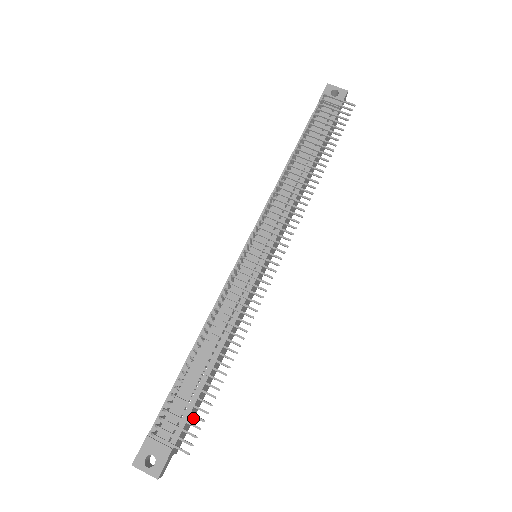
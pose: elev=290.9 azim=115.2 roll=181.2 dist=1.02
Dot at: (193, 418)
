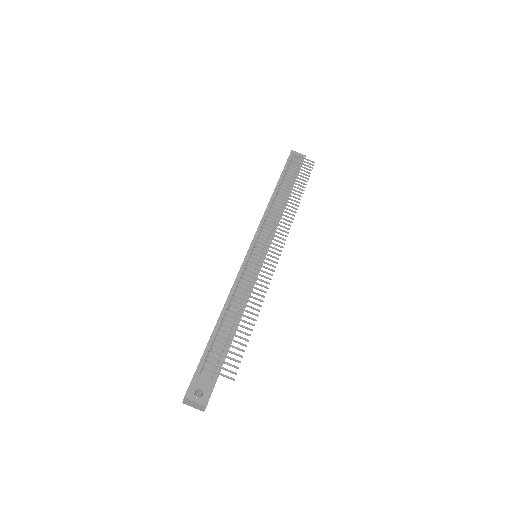
Dot at: occluded
